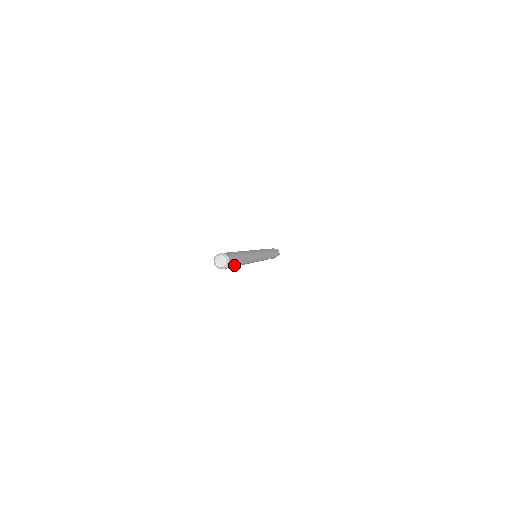
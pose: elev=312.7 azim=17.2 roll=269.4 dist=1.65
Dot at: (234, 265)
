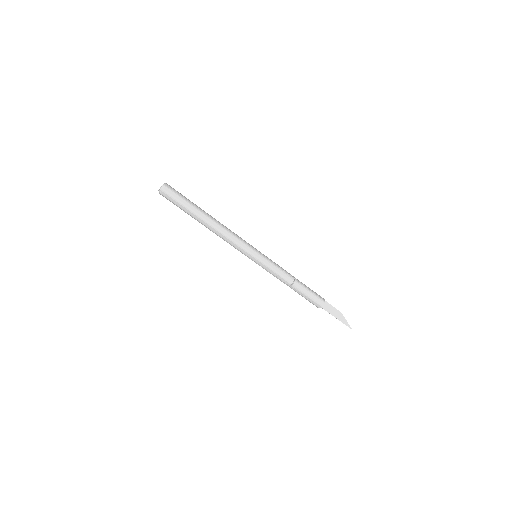
Dot at: (179, 203)
